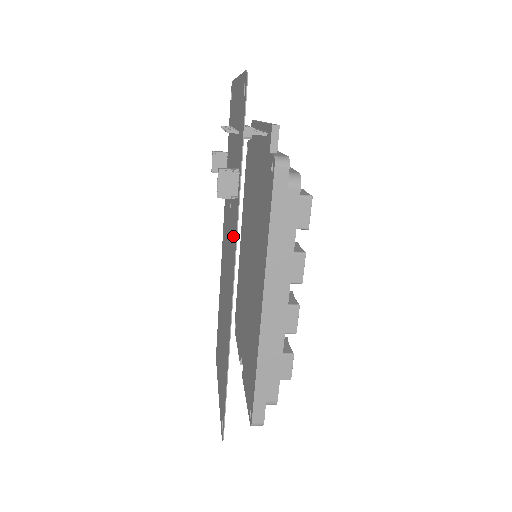
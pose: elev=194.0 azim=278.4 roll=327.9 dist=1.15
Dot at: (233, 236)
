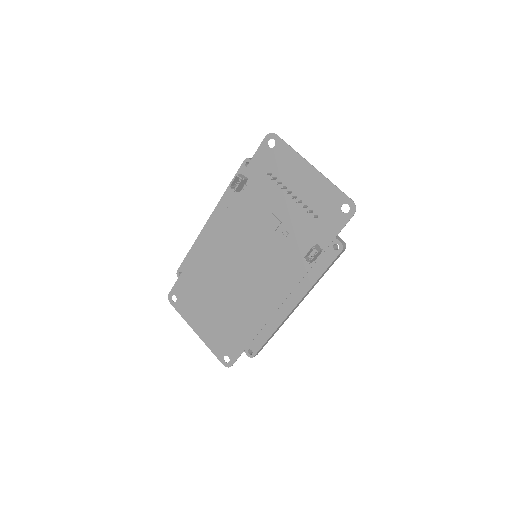
Dot at: (286, 269)
